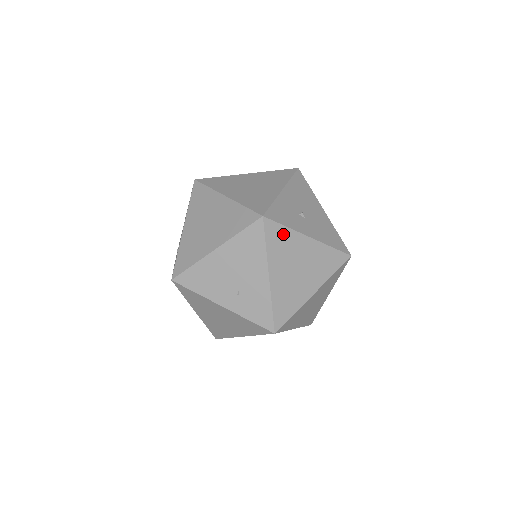
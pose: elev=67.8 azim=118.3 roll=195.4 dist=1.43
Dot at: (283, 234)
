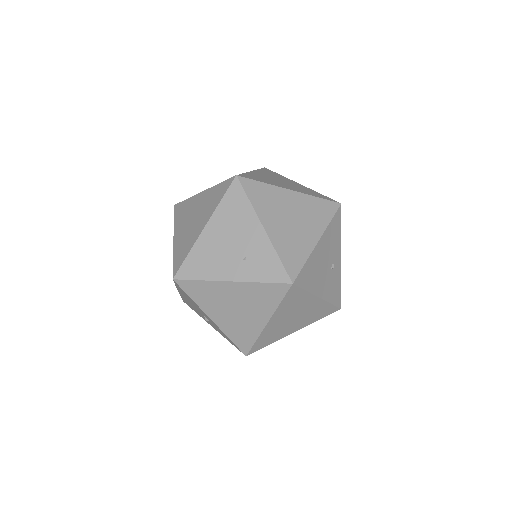
Dot at: (277, 175)
